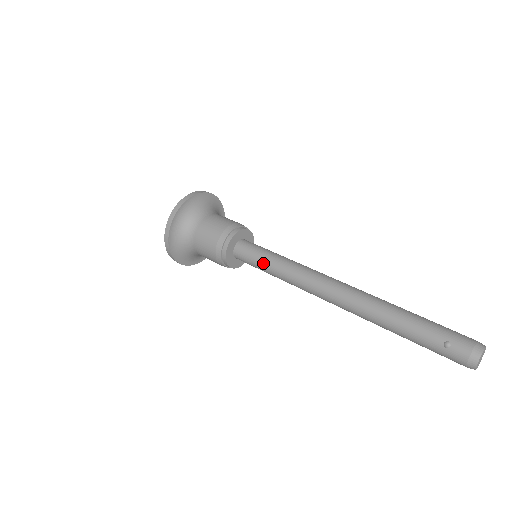
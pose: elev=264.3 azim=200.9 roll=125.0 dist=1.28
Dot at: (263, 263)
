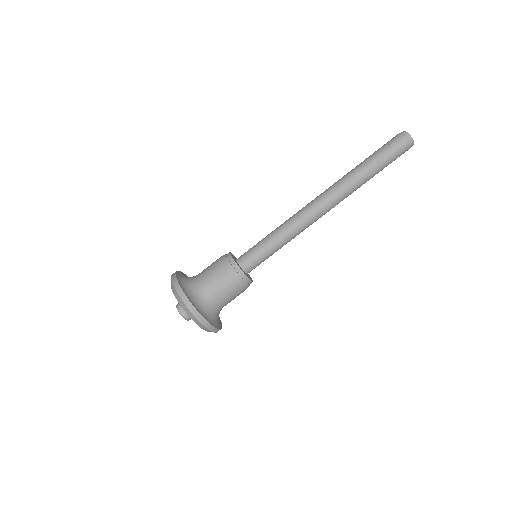
Dot at: (266, 244)
